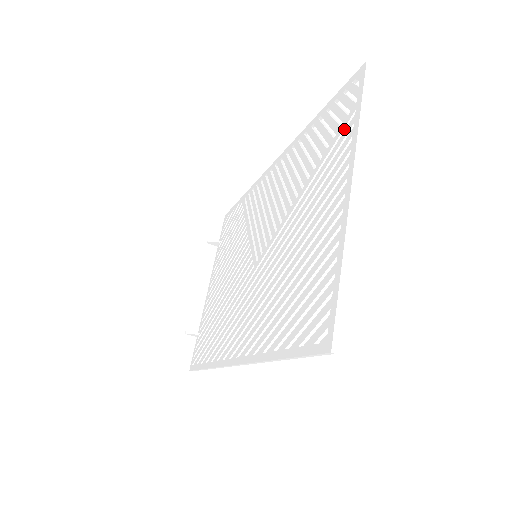
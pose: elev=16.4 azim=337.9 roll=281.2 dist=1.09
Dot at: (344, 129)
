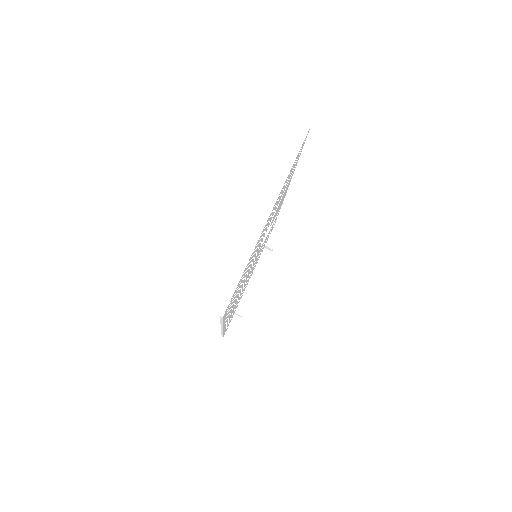
Dot at: occluded
